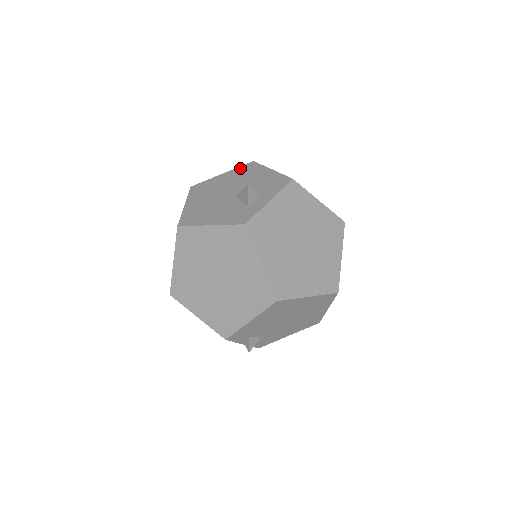
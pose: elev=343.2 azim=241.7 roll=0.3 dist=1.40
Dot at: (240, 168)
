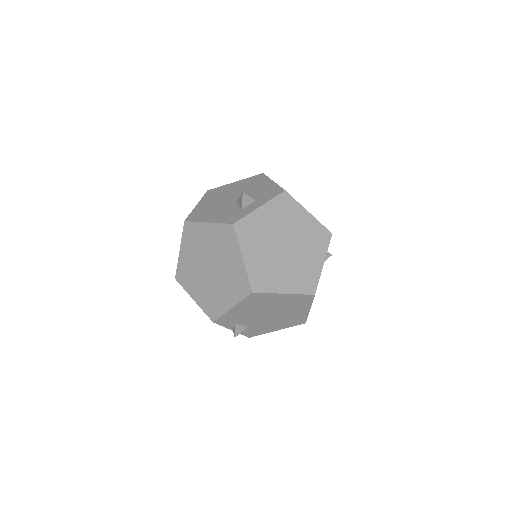
Dot at: (250, 178)
